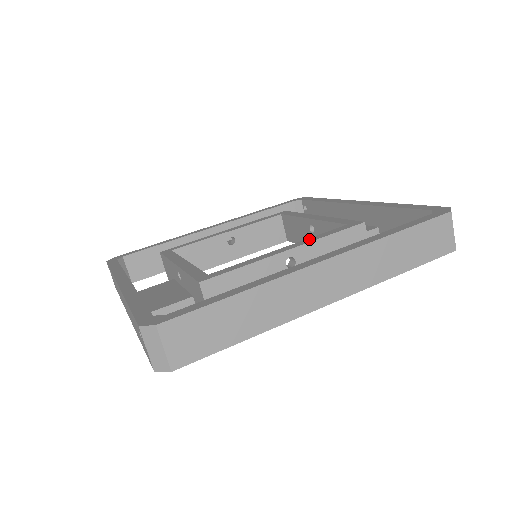
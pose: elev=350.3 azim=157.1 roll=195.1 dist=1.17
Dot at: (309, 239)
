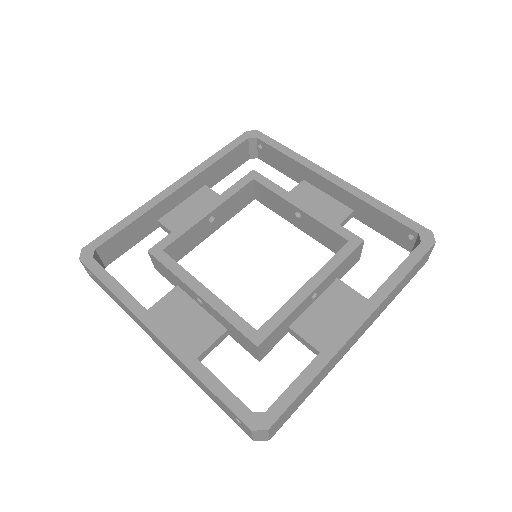
Dot at: (325, 269)
